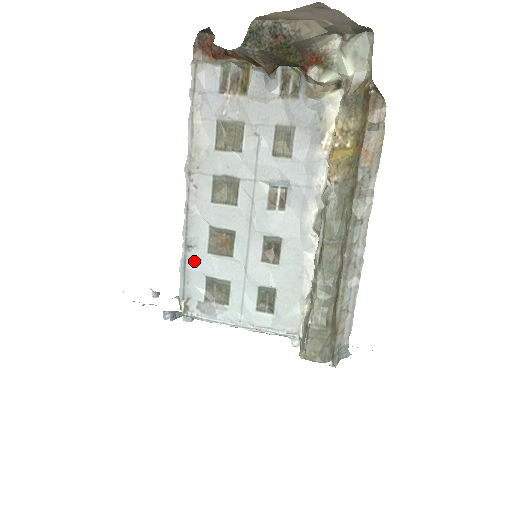
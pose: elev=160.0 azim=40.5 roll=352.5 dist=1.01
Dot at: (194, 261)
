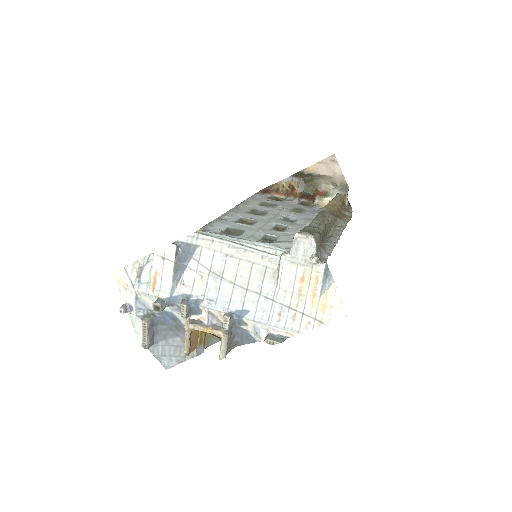
Dot at: (223, 222)
